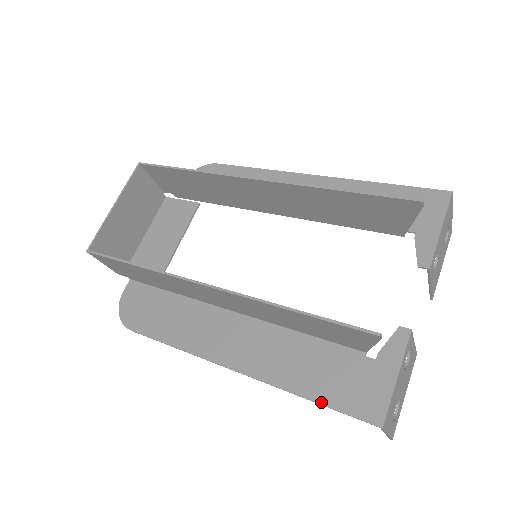
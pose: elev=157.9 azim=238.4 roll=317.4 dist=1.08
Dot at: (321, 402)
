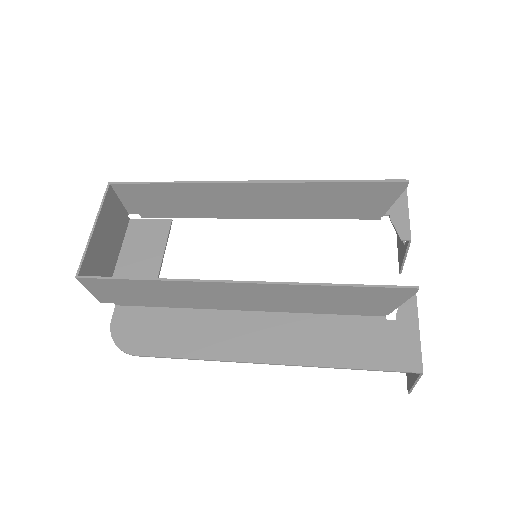
Dot at: (363, 367)
